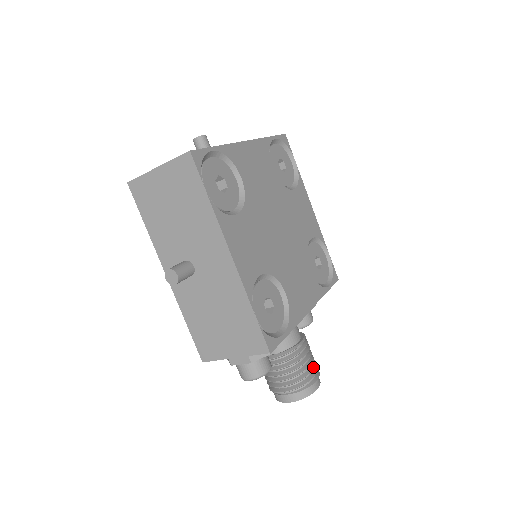
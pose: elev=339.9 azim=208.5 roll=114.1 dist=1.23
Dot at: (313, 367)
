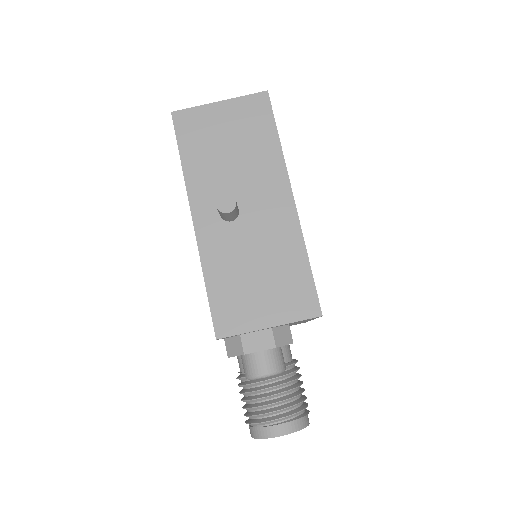
Dot at: occluded
